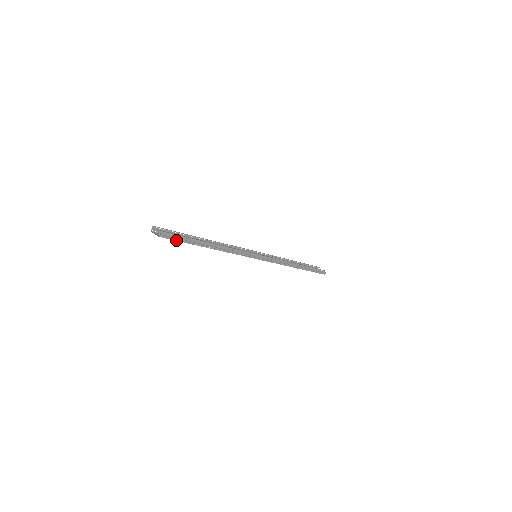
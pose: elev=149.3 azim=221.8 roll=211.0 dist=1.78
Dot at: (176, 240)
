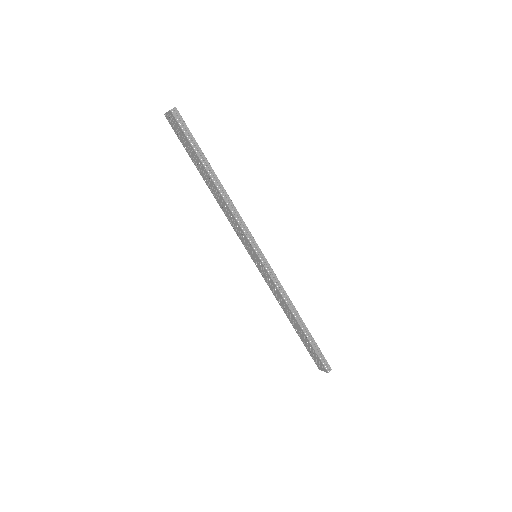
Dot at: (184, 133)
